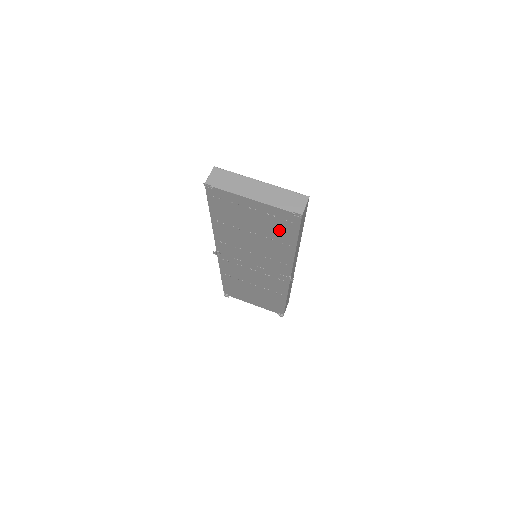
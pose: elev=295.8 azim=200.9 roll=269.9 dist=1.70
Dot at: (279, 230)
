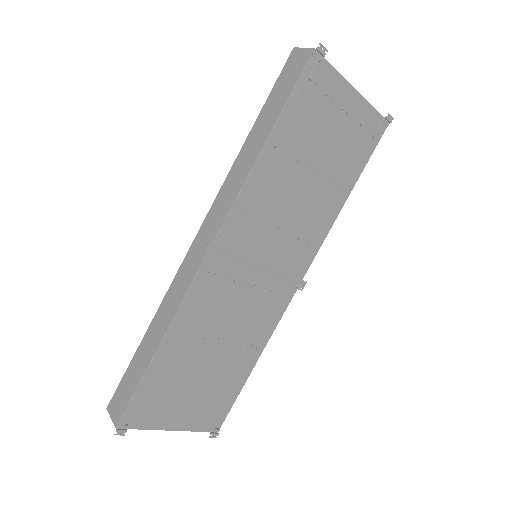
Dot at: (350, 158)
